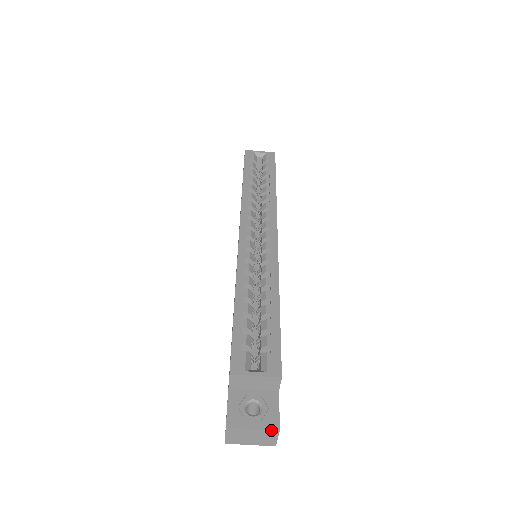
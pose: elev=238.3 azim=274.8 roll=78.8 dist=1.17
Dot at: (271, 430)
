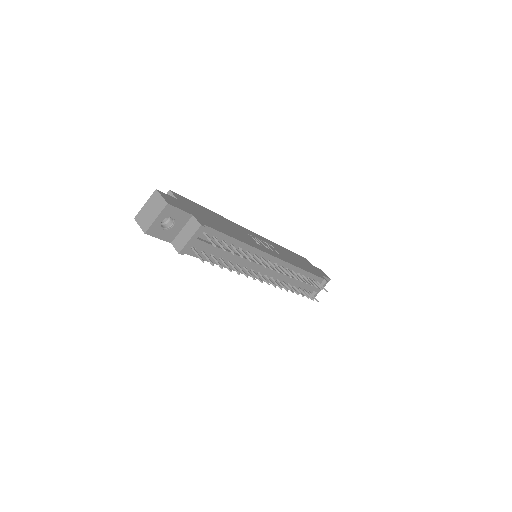
Dot at: (153, 194)
